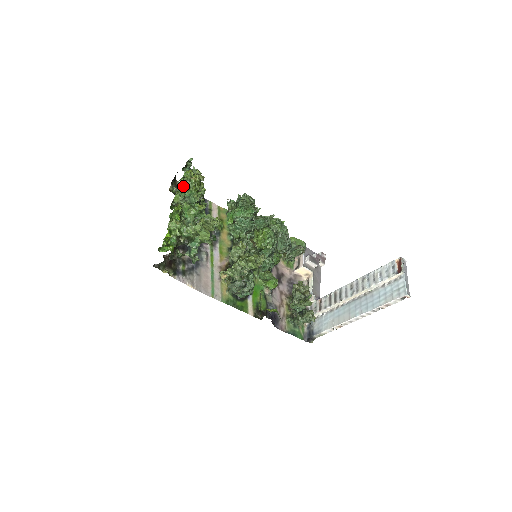
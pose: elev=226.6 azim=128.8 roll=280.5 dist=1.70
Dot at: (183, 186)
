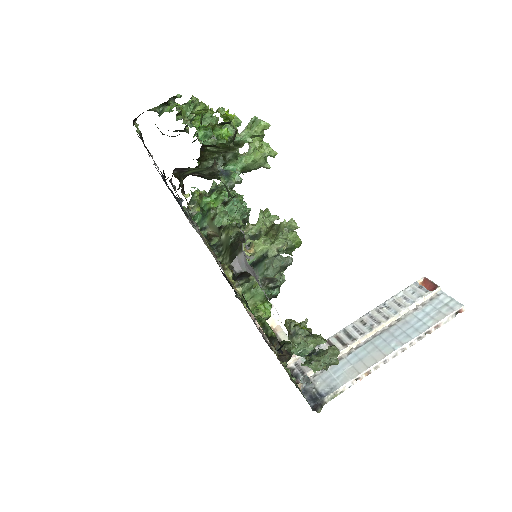
Dot at: (189, 105)
